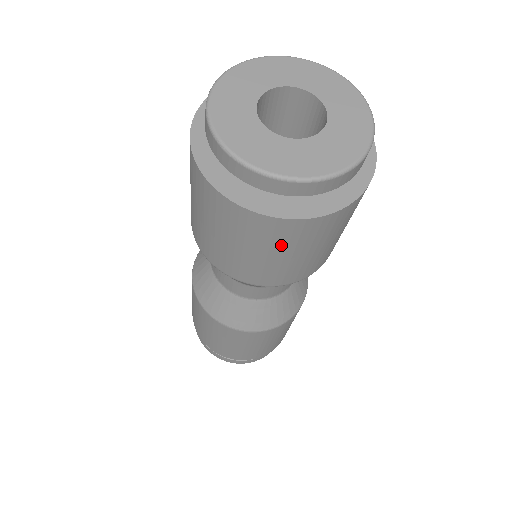
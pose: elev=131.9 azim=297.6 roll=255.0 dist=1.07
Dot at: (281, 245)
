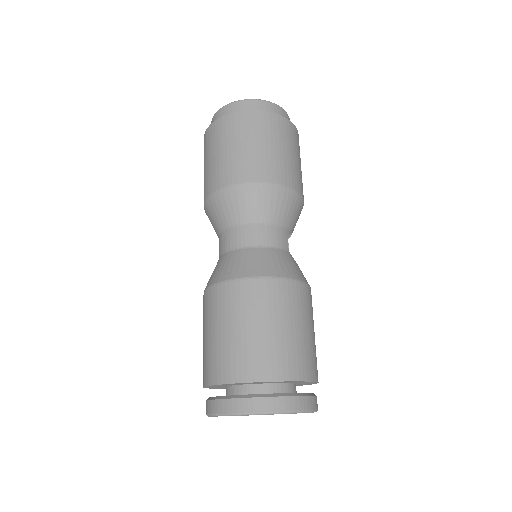
Dot at: (232, 136)
